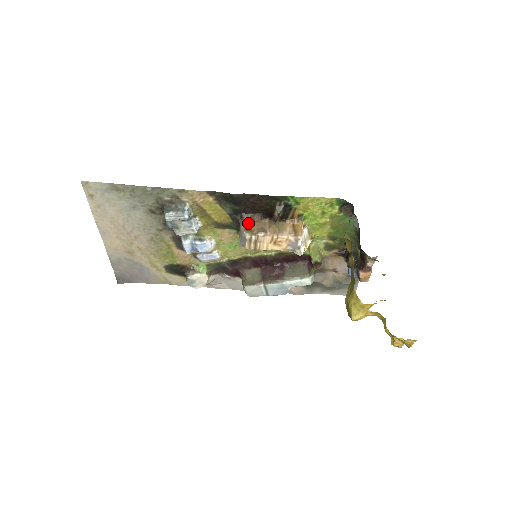
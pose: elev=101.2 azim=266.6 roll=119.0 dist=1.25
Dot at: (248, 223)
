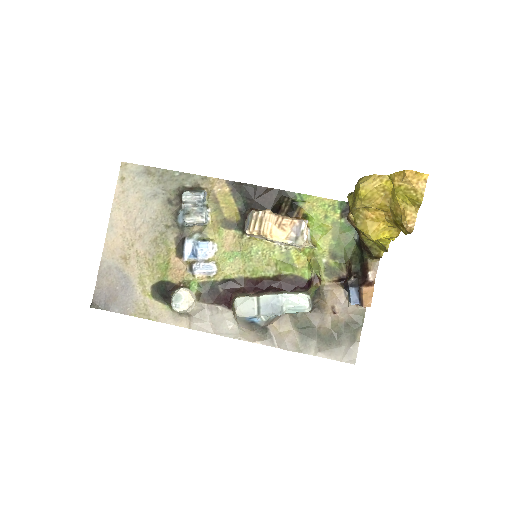
Dot at: occluded
